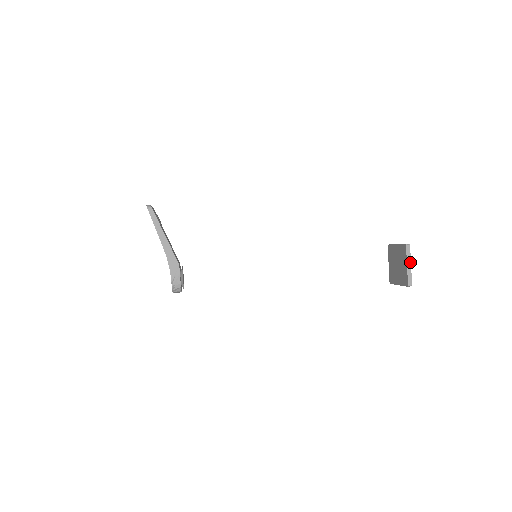
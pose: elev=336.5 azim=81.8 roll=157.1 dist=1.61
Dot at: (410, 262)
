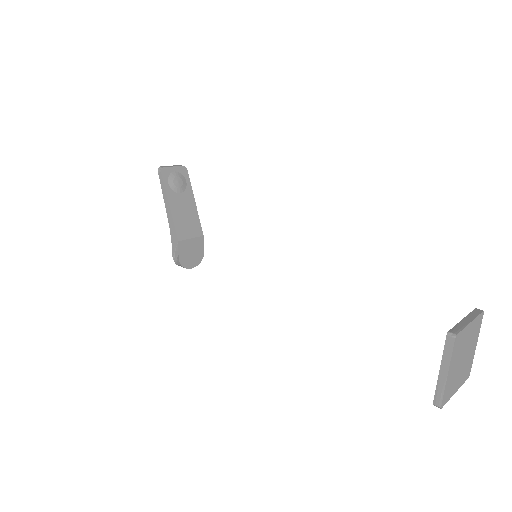
Dot at: (447, 368)
